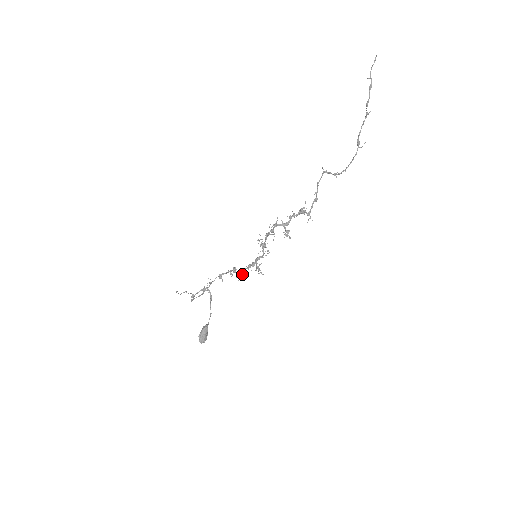
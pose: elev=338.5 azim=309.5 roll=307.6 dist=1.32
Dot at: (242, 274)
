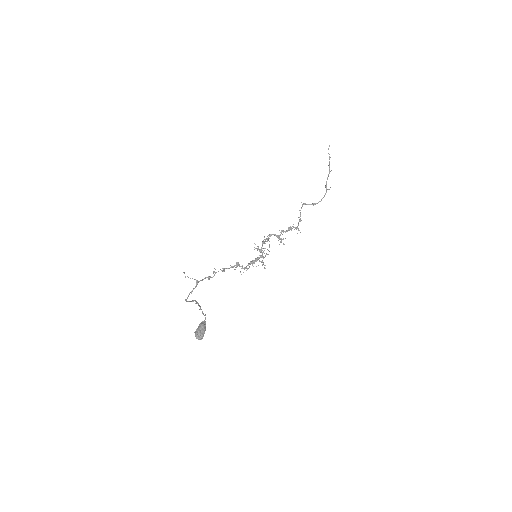
Dot at: (246, 267)
